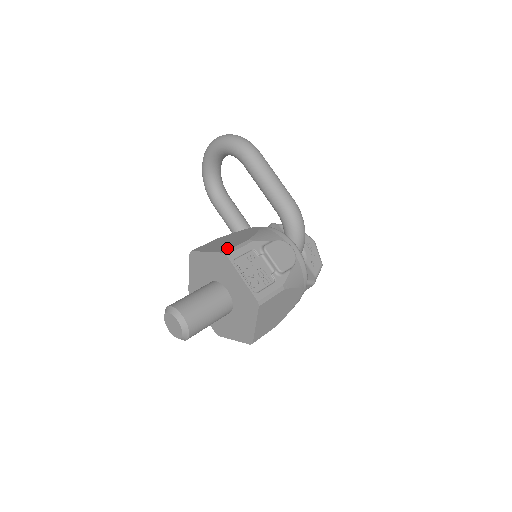
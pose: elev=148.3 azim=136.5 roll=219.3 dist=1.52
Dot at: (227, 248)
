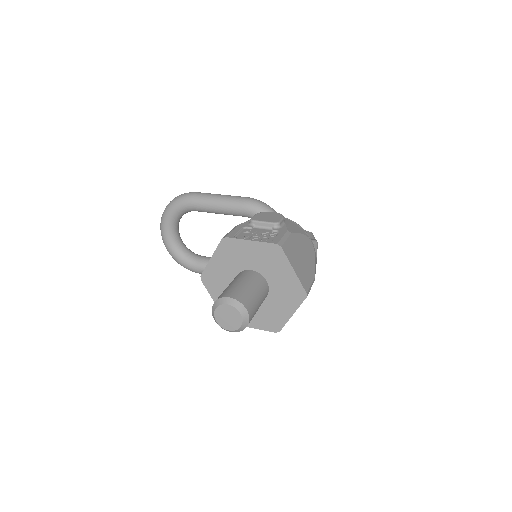
Dot at: occluded
